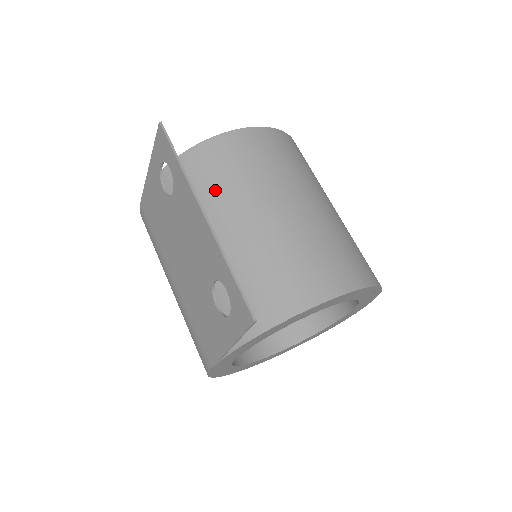
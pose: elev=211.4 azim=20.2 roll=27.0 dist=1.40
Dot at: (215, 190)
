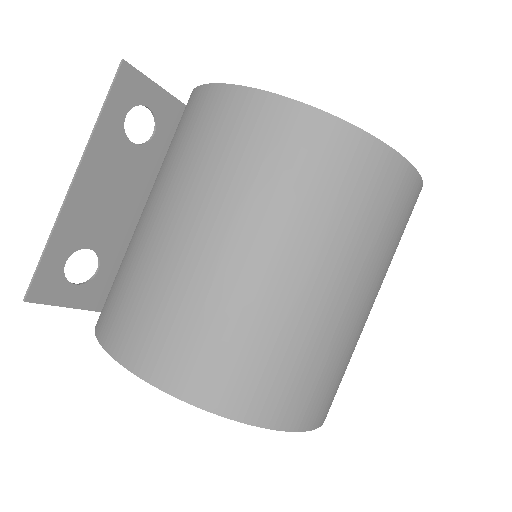
Dot at: (165, 157)
